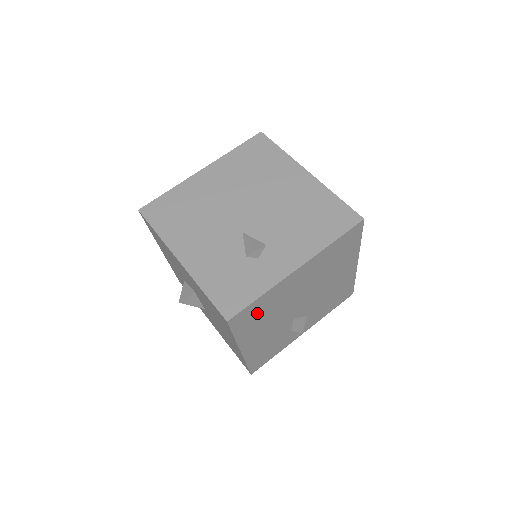
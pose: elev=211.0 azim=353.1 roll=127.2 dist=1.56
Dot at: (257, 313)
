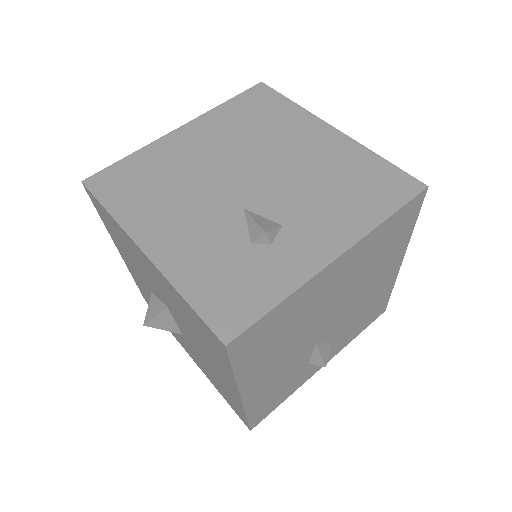
Dot at: (271, 333)
